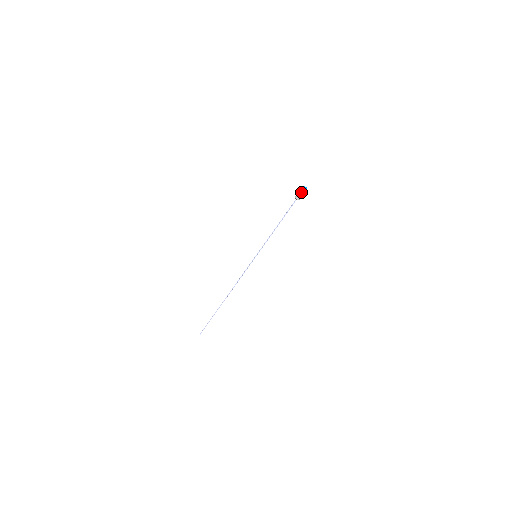
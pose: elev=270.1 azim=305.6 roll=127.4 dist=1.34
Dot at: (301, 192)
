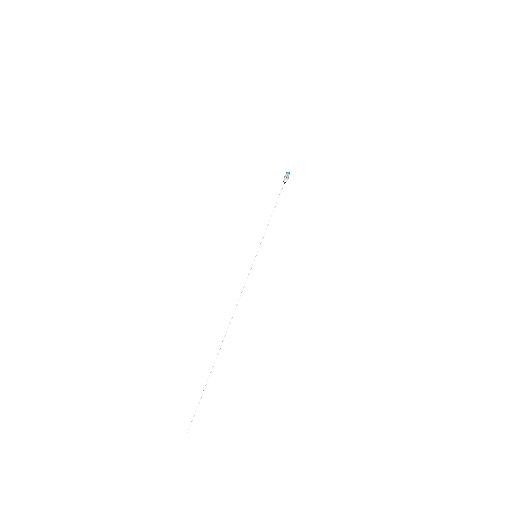
Dot at: (287, 175)
